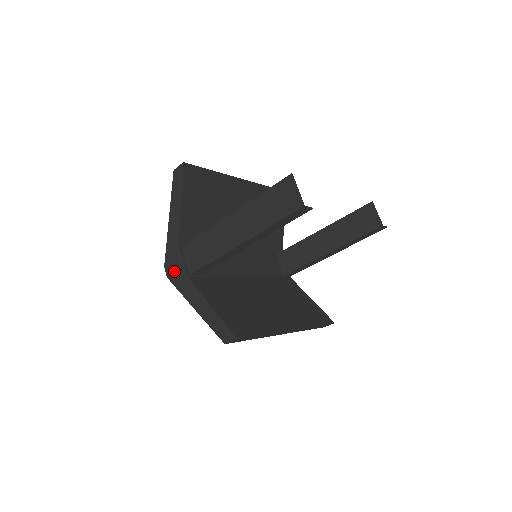
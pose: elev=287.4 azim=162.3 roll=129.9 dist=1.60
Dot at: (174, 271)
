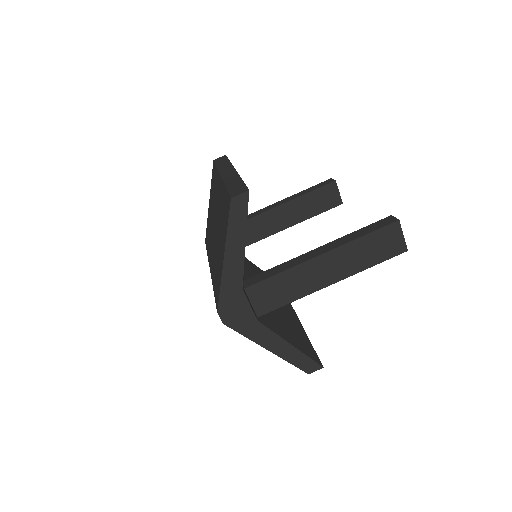
Dot at: (235, 316)
